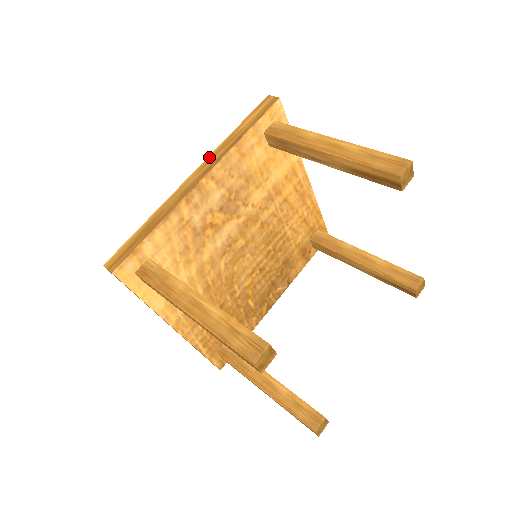
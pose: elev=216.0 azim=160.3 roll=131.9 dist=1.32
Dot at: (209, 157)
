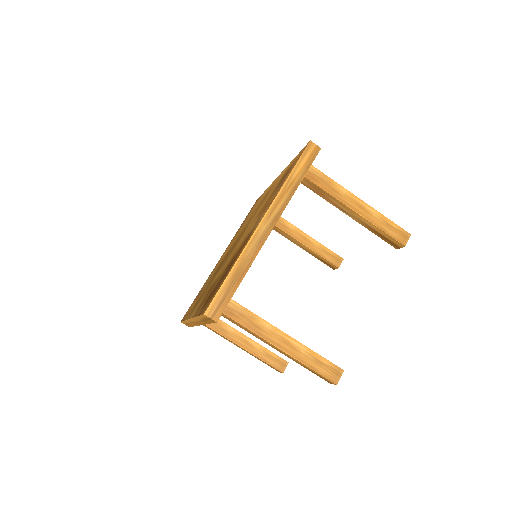
Dot at: (273, 204)
